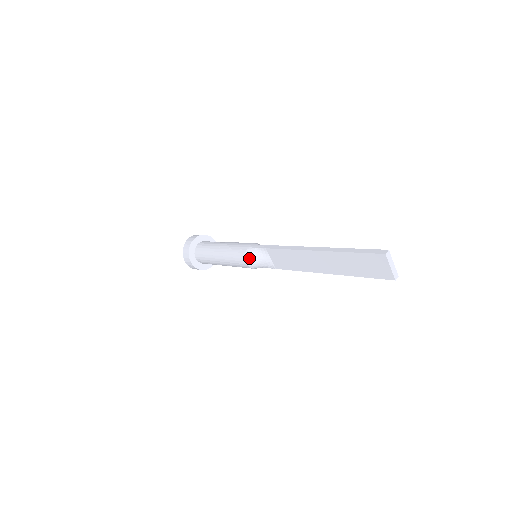
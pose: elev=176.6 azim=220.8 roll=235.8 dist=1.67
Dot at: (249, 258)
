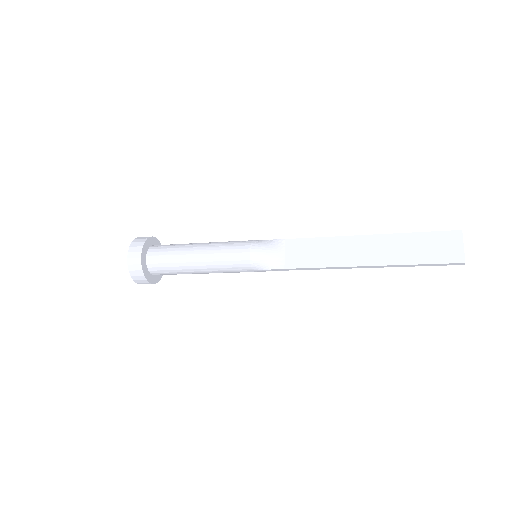
Dot at: (256, 246)
